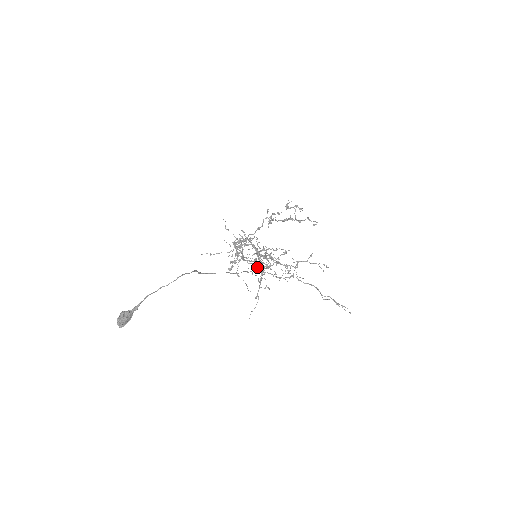
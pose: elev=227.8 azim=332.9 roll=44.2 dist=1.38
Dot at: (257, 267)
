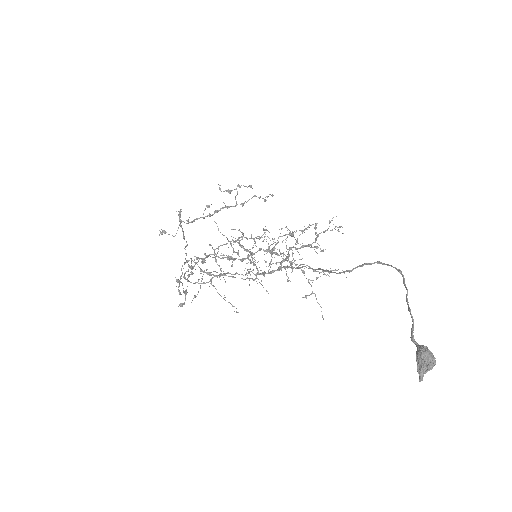
Dot at: (248, 273)
